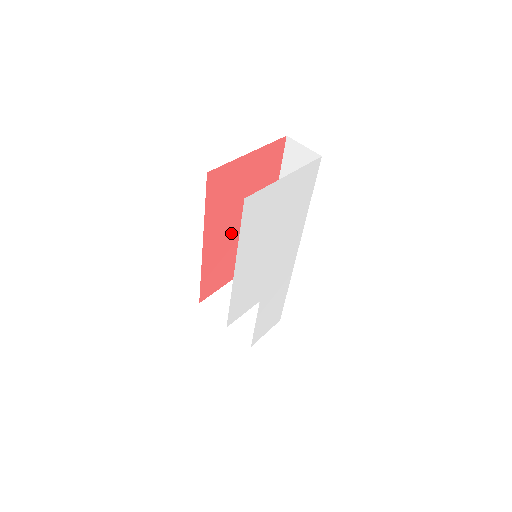
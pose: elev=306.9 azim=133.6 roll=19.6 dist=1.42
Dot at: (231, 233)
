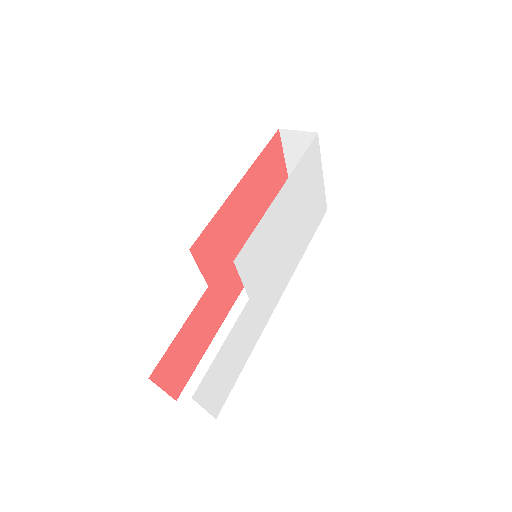
Dot at: (246, 217)
